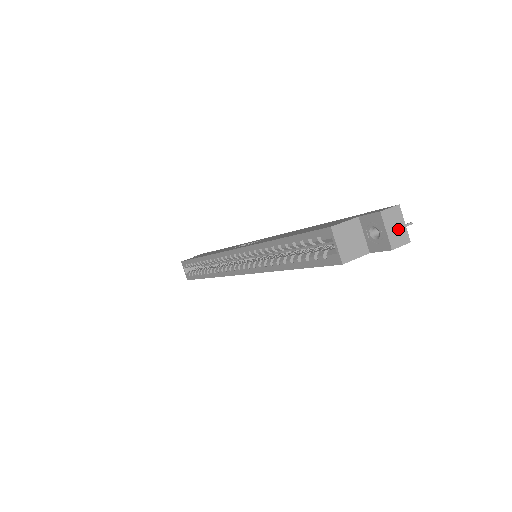
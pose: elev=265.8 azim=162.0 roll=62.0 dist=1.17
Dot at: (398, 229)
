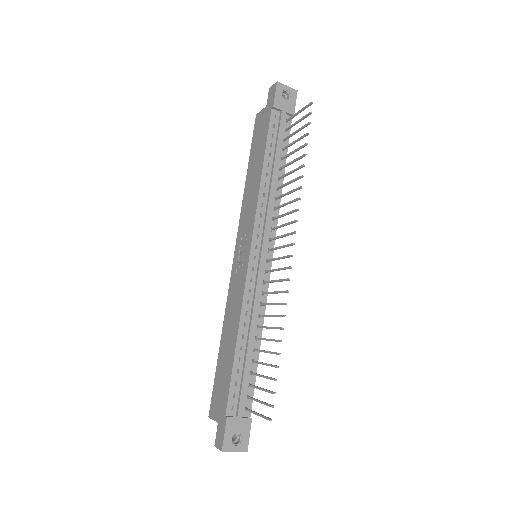
Dot at: (233, 450)
